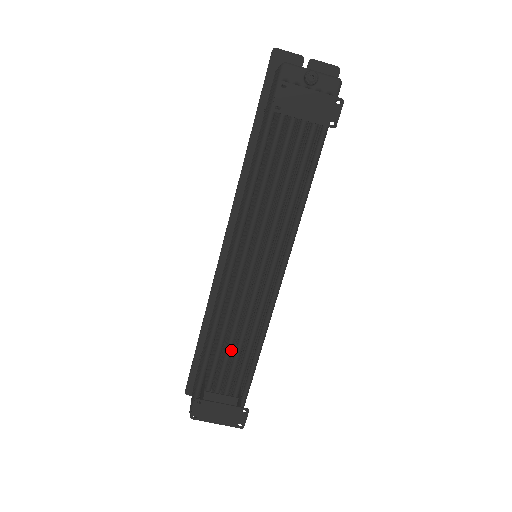
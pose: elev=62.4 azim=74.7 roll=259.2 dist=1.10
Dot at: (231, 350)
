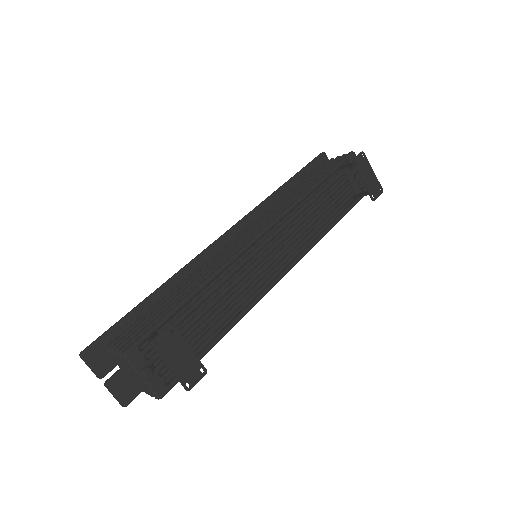
Dot at: (208, 310)
